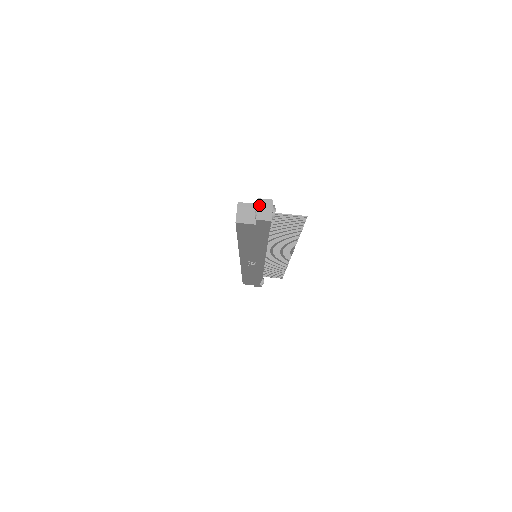
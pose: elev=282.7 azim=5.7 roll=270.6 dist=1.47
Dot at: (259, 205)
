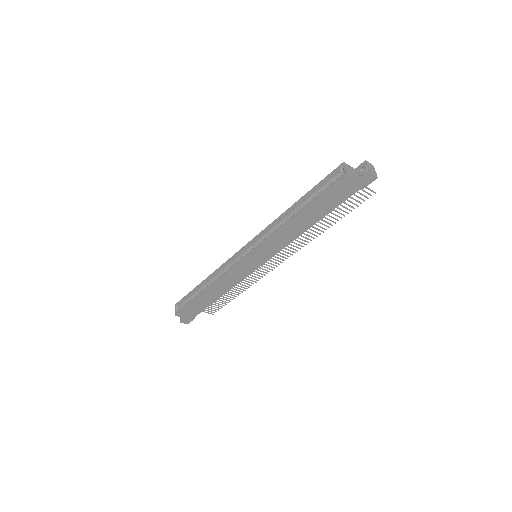
Dot at: (368, 164)
